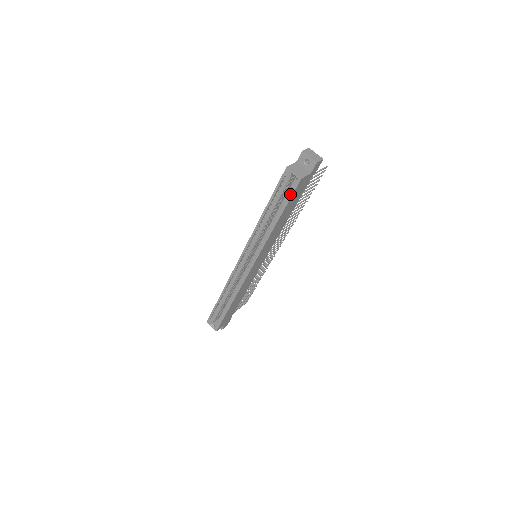
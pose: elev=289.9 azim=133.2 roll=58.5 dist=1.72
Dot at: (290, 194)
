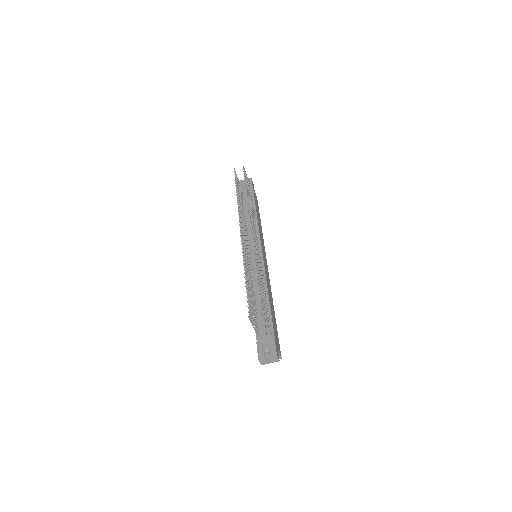
Dot at: occluded
